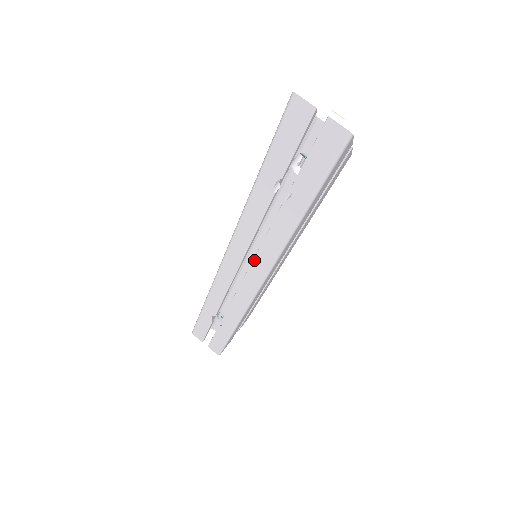
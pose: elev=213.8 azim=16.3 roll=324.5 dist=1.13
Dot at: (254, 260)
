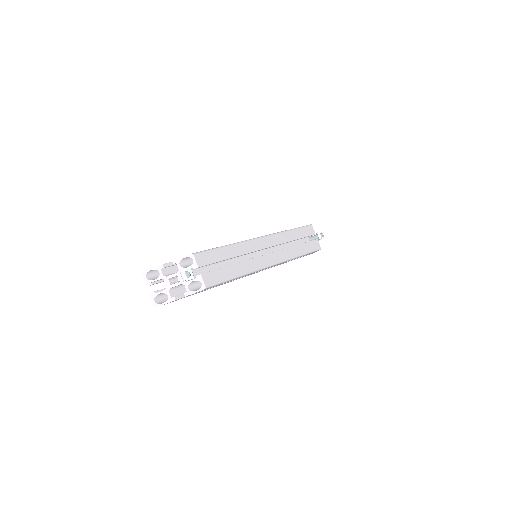
Dot at: occluded
